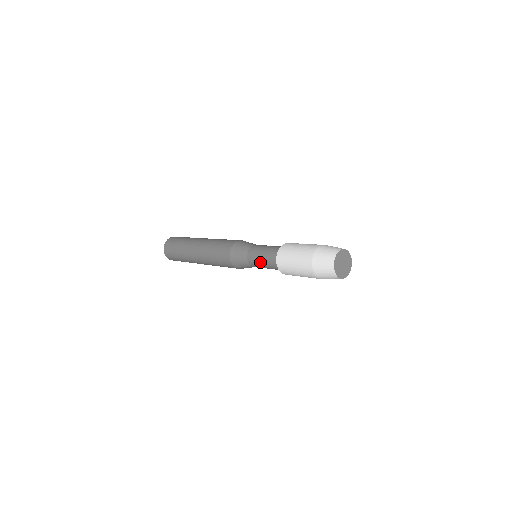
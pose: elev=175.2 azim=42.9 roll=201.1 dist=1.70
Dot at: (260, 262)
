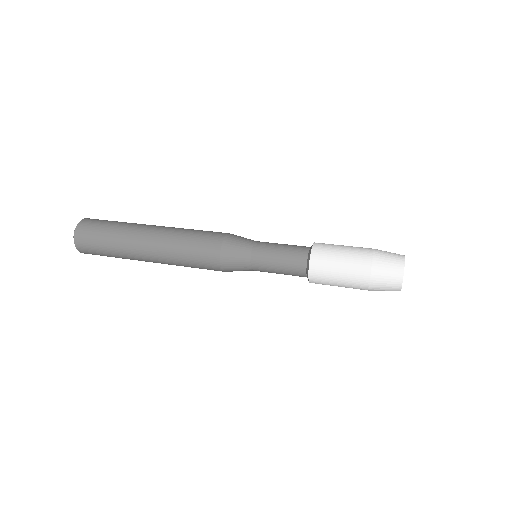
Dot at: (274, 268)
